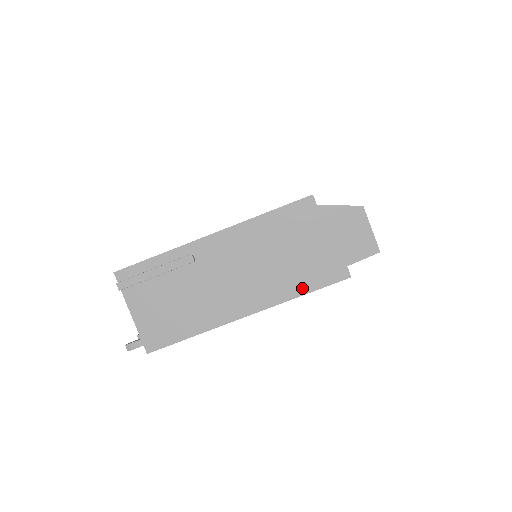
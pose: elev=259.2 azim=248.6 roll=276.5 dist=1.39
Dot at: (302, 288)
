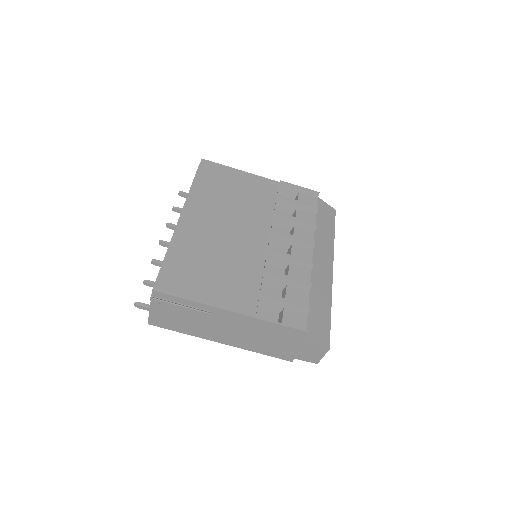
Dot at: (262, 352)
